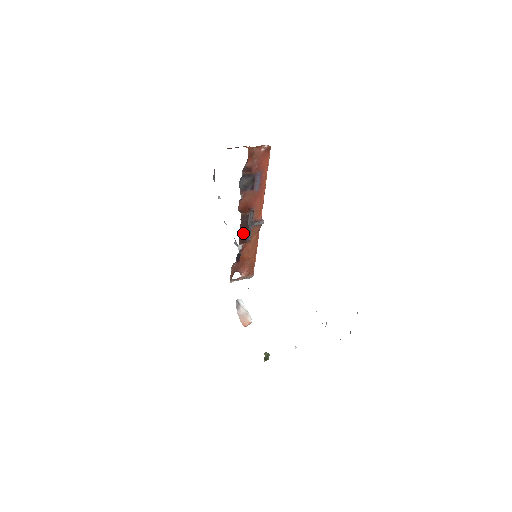
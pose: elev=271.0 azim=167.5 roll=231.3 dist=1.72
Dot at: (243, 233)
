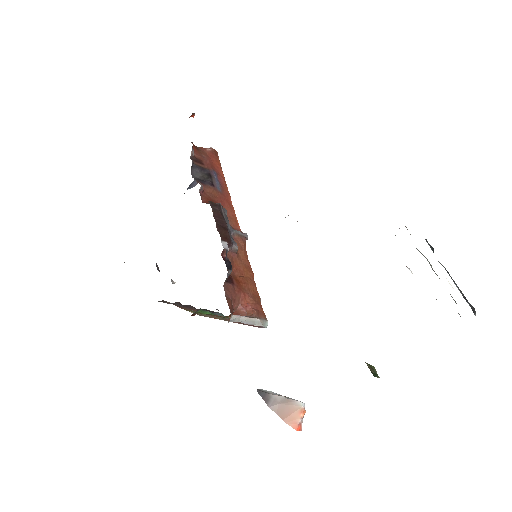
Dot at: (221, 227)
